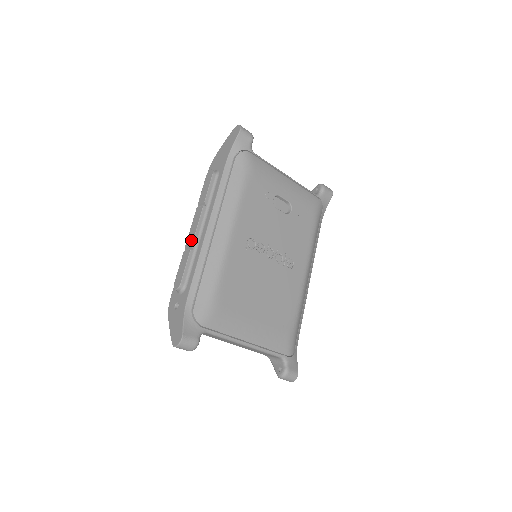
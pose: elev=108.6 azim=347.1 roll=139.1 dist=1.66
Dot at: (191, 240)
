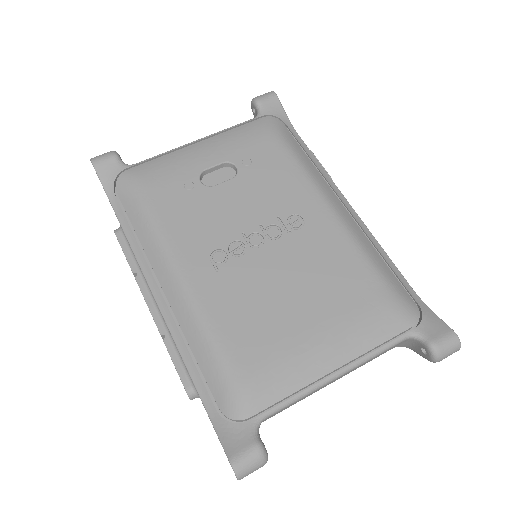
Dot at: occluded
